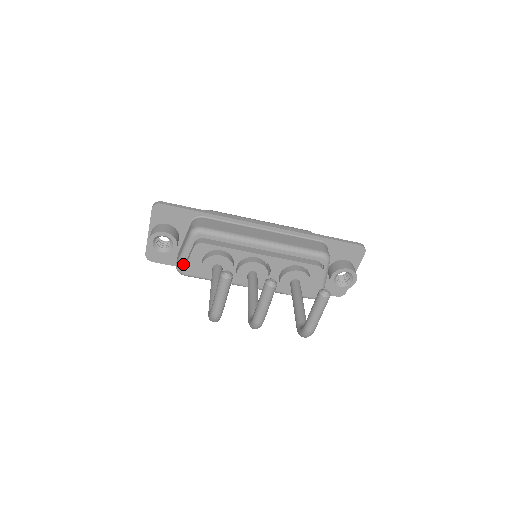
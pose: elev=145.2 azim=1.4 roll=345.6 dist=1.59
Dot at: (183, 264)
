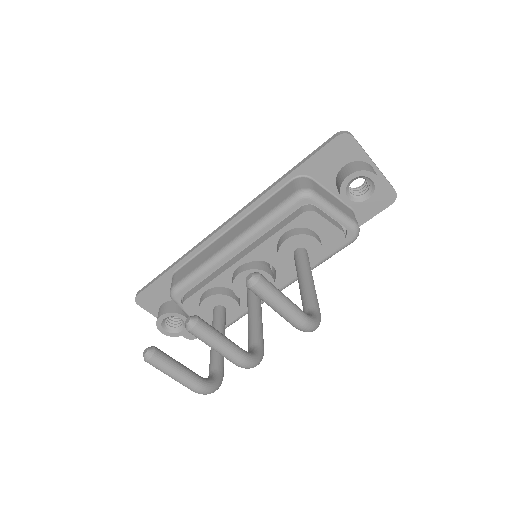
Dot at: occluded
